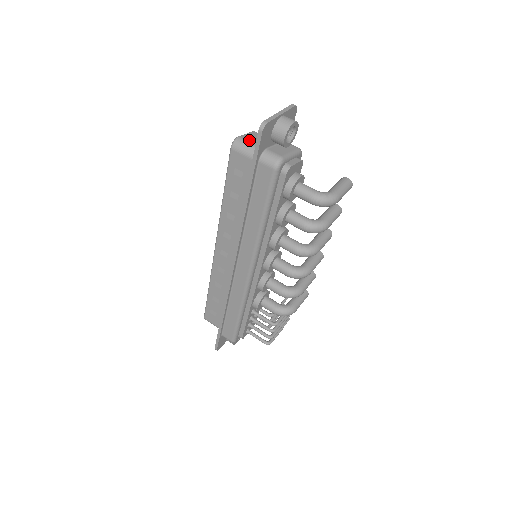
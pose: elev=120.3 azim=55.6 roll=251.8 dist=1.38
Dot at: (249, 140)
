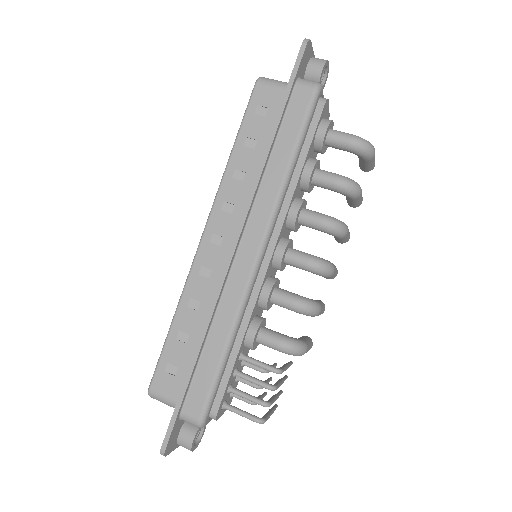
Dot at: occluded
